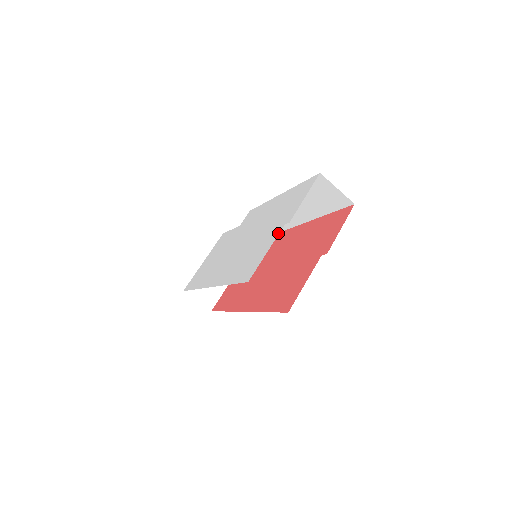
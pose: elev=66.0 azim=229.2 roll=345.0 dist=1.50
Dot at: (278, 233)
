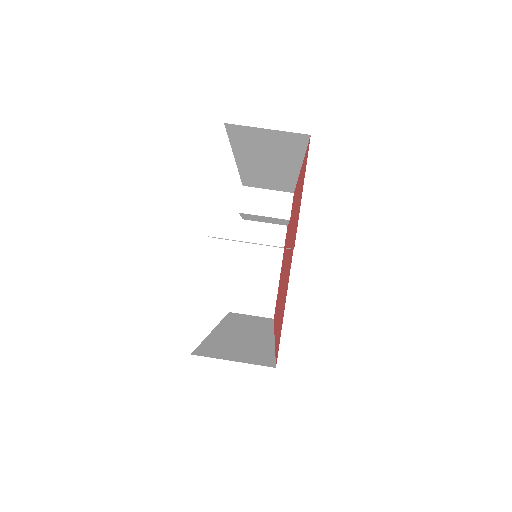
Dot at: occluded
